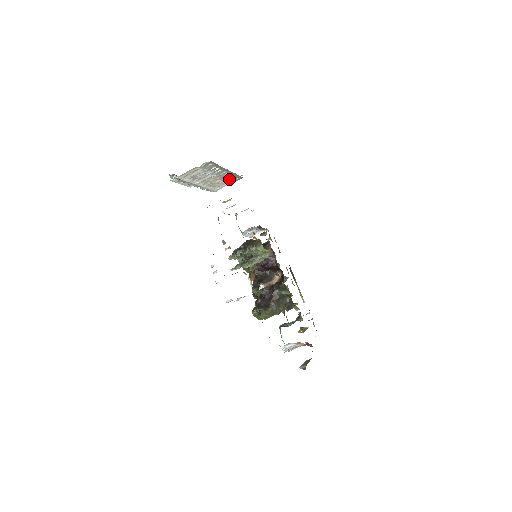
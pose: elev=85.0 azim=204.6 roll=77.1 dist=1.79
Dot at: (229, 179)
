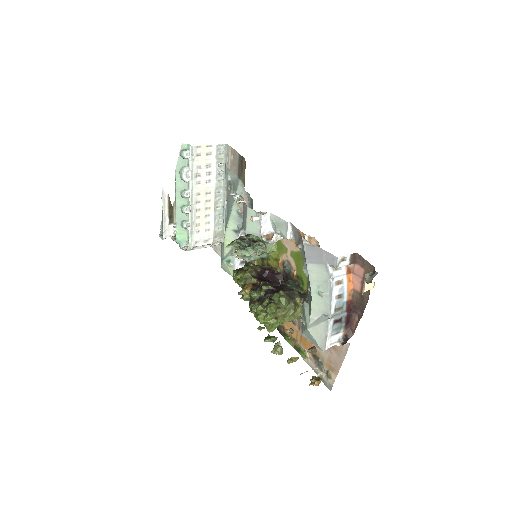
Dot at: (215, 221)
